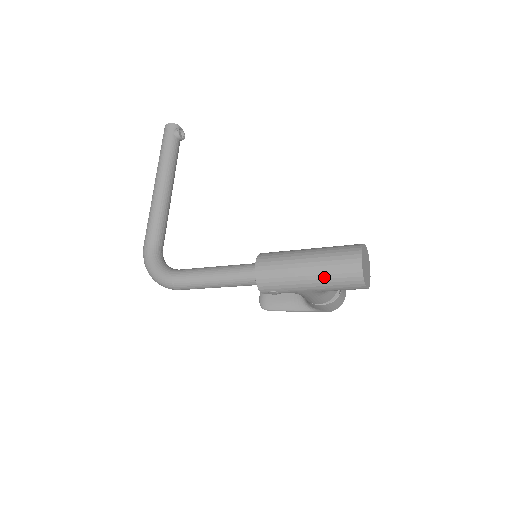
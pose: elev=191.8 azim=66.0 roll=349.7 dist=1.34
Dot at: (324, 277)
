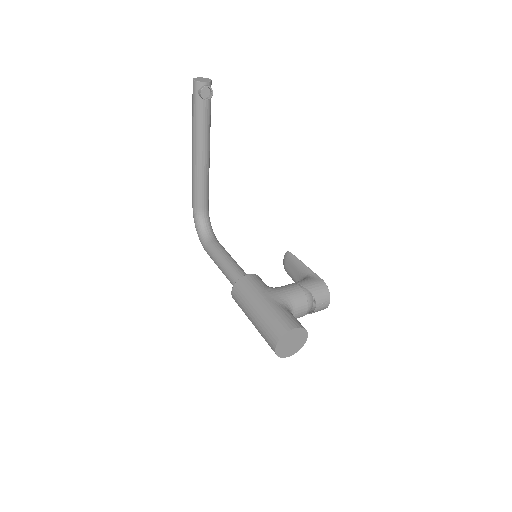
Dot at: occluded
